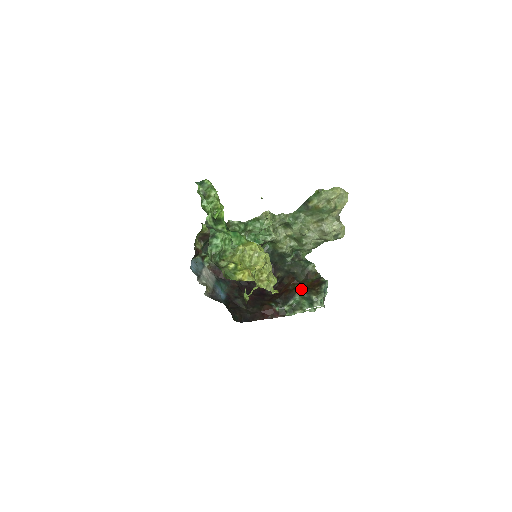
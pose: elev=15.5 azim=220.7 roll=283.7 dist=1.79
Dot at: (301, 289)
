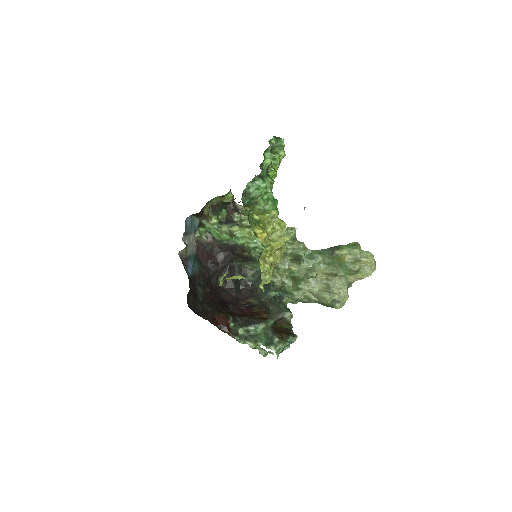
Dot at: (270, 322)
